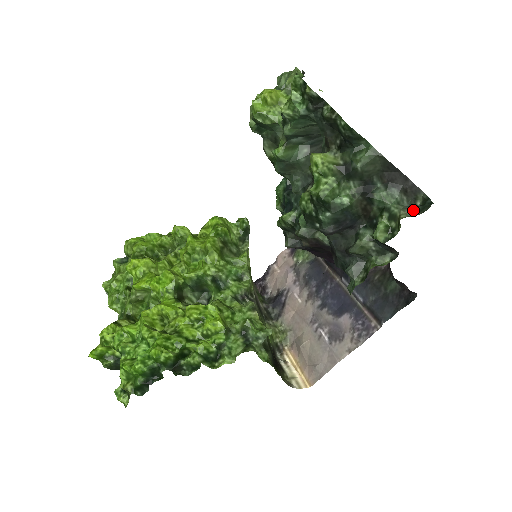
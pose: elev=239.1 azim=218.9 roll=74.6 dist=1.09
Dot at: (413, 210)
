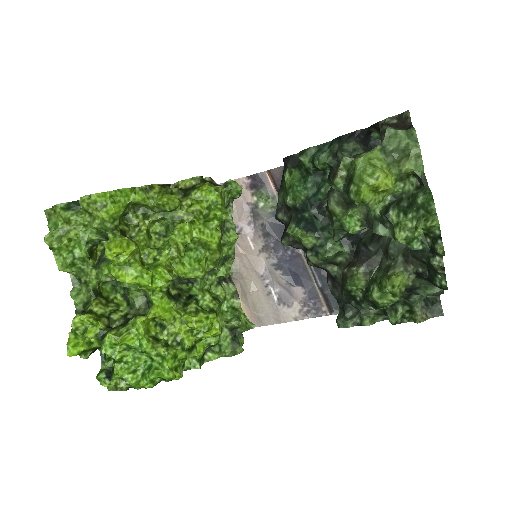
Dot at: (426, 309)
